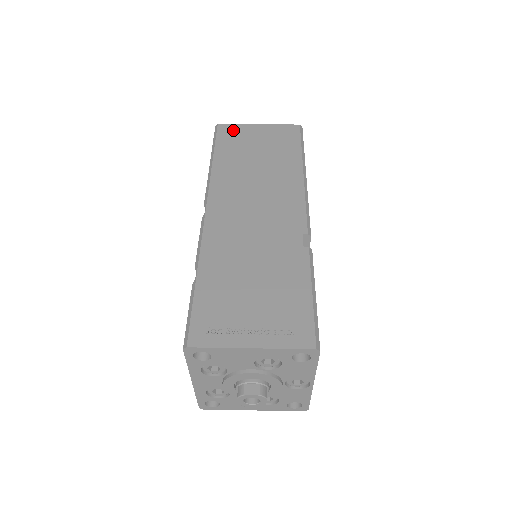
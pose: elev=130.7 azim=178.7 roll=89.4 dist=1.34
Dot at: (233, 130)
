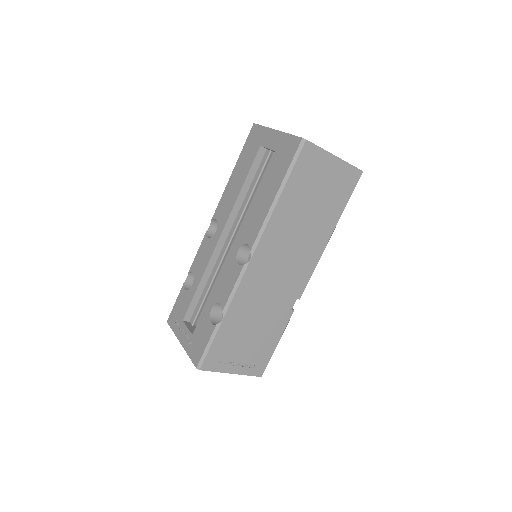
Dot at: (314, 157)
